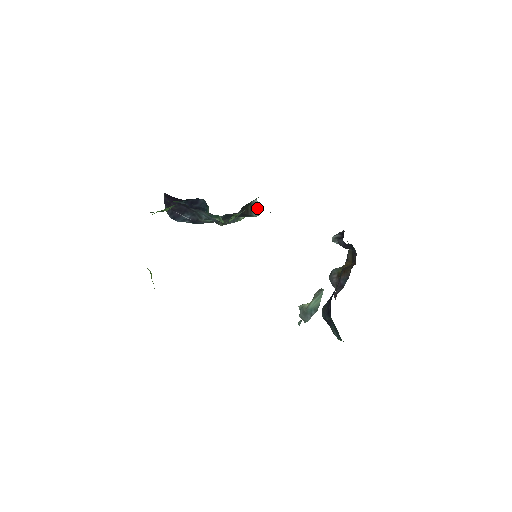
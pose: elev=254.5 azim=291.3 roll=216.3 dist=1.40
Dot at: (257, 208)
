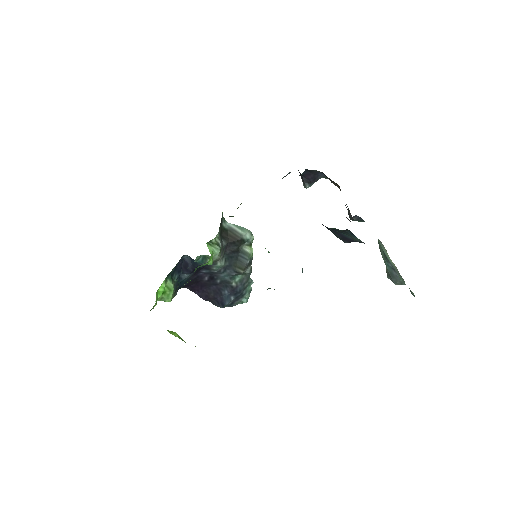
Dot at: (239, 229)
